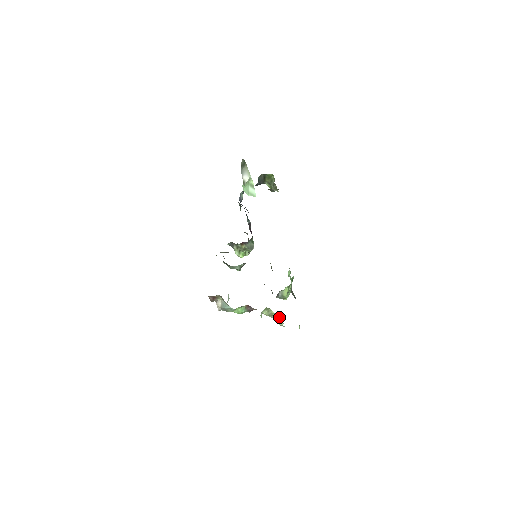
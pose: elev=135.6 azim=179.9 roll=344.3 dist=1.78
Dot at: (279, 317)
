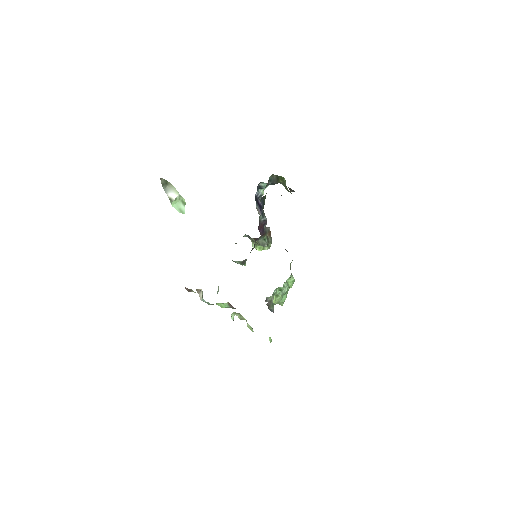
Dot at: occluded
